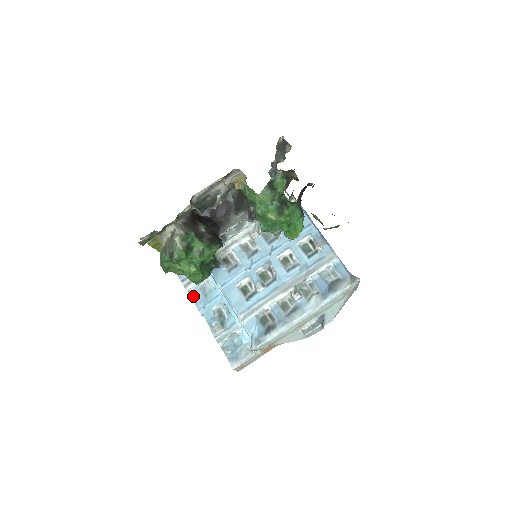
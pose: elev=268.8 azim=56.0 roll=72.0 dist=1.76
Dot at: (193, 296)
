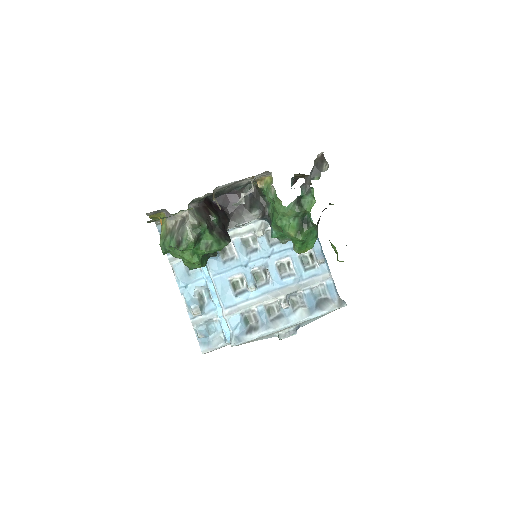
Dot at: (176, 272)
